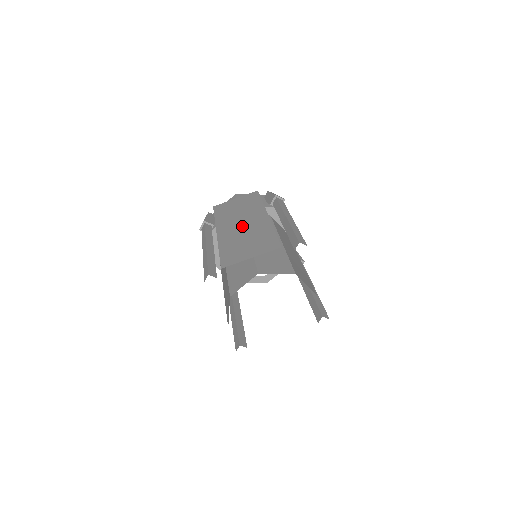
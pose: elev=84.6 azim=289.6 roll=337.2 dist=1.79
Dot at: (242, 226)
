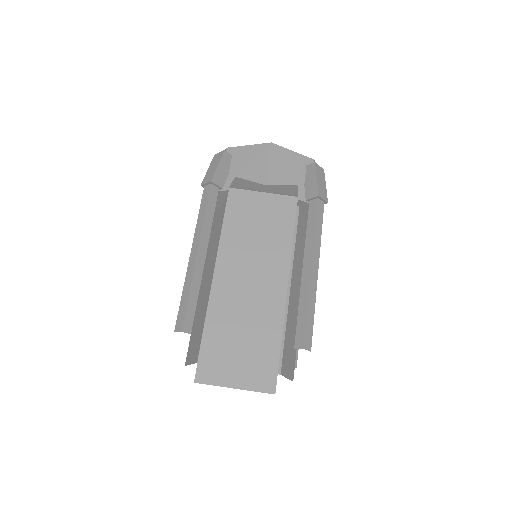
Dot at: (248, 290)
